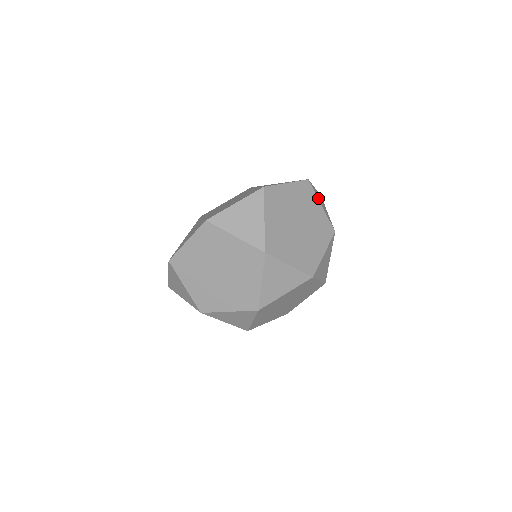
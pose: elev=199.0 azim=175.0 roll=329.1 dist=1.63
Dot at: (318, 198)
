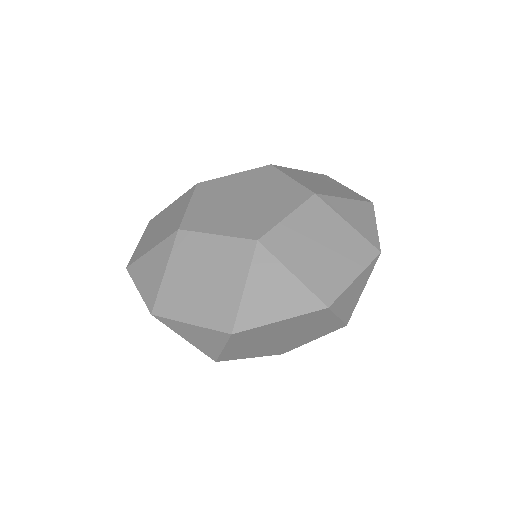
Dot at: occluded
